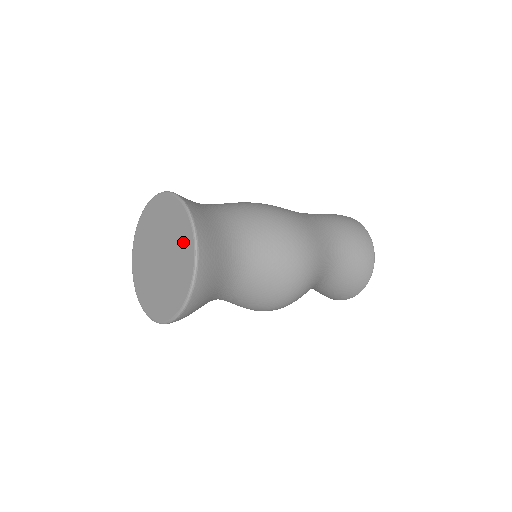
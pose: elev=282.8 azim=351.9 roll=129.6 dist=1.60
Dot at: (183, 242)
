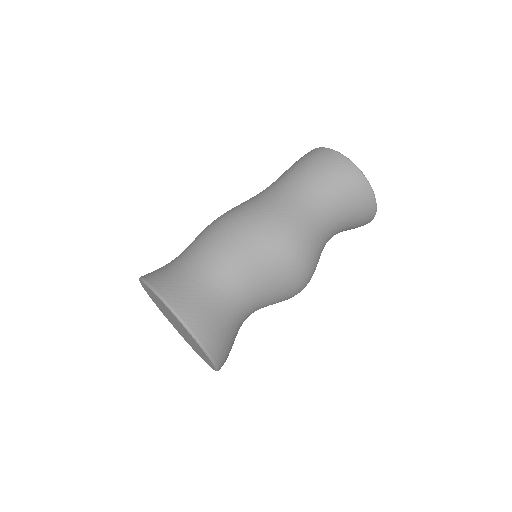
Dot at: (177, 321)
